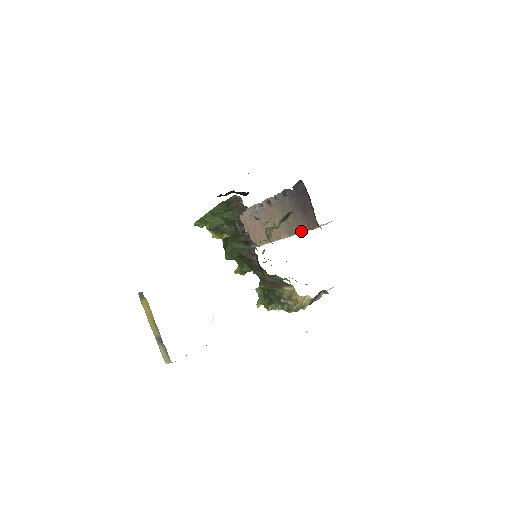
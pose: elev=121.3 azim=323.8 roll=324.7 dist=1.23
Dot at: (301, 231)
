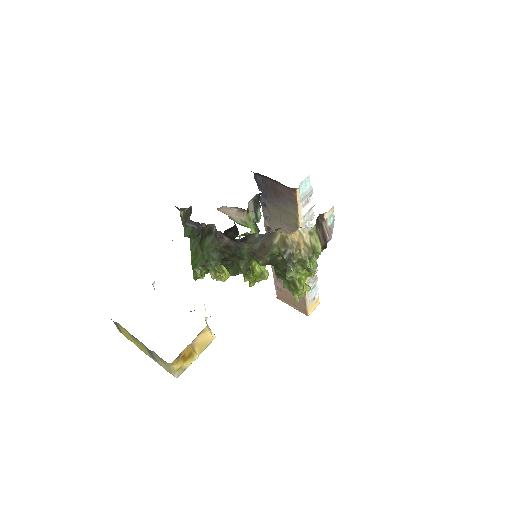
Dot at: (297, 216)
